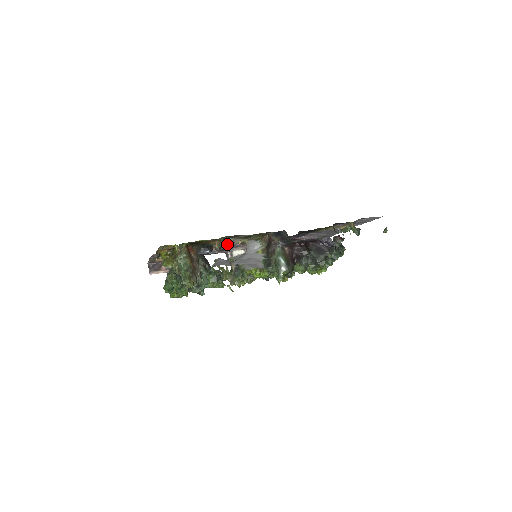
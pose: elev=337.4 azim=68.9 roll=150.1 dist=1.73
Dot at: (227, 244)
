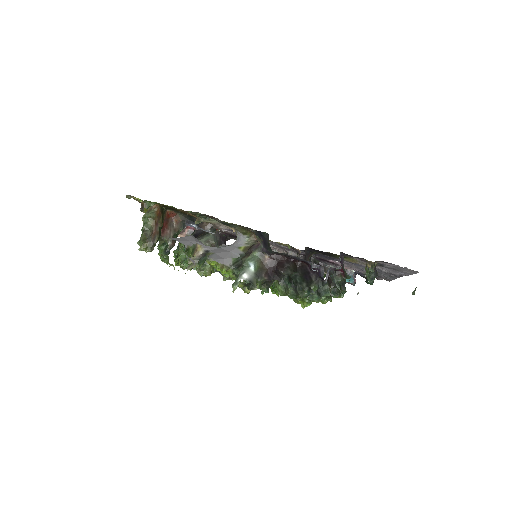
Dot at: (222, 227)
